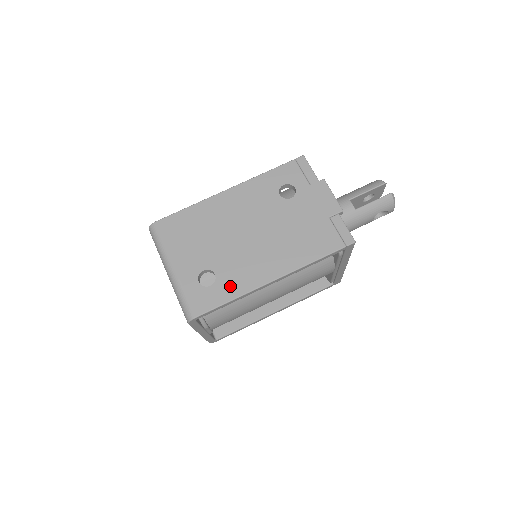
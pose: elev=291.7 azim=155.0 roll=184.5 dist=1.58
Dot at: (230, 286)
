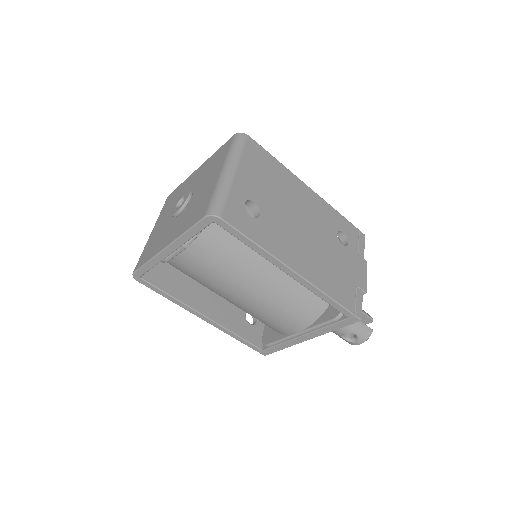
Dot at: (264, 235)
